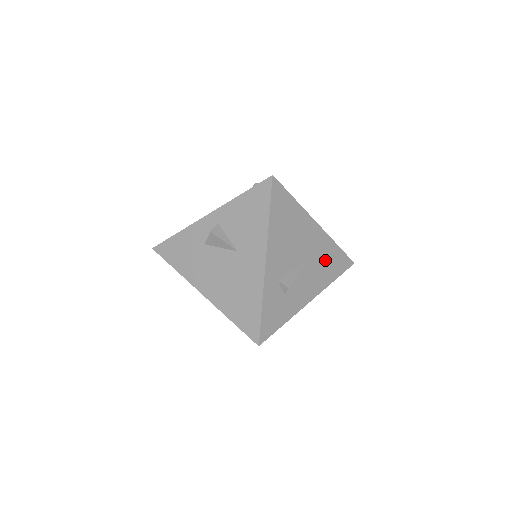
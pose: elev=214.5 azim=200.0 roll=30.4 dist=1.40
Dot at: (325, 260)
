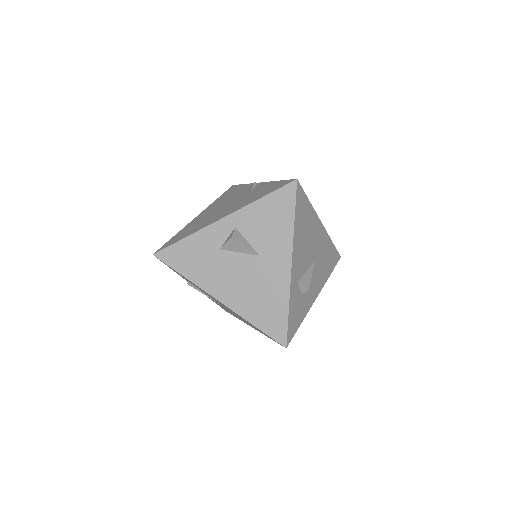
Dot at: (325, 257)
